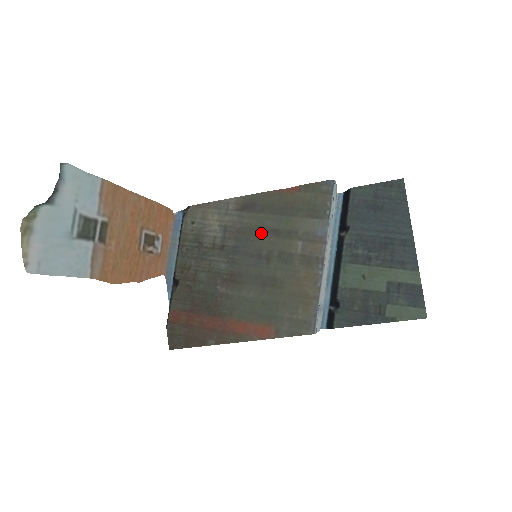
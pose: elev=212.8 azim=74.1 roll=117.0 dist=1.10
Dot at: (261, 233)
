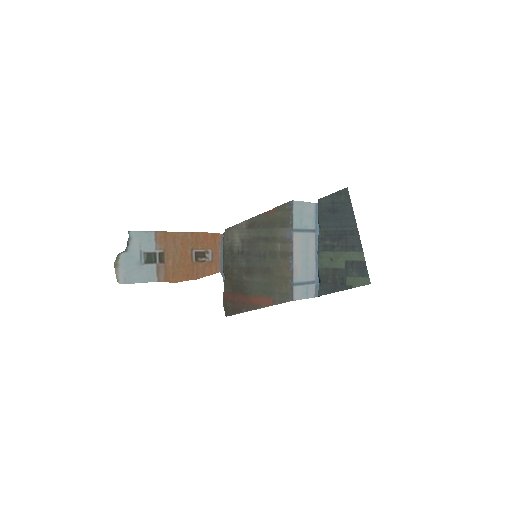
Dot at: (259, 241)
